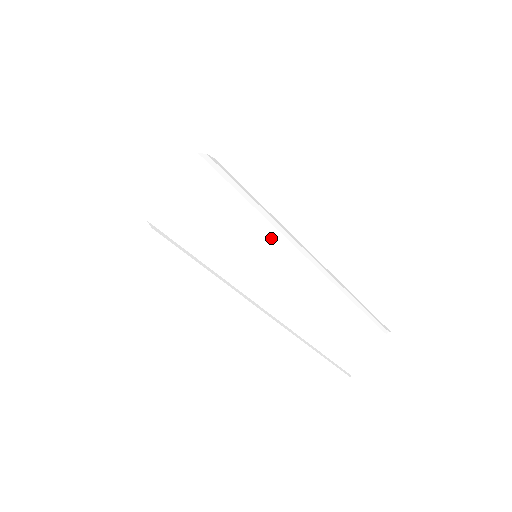
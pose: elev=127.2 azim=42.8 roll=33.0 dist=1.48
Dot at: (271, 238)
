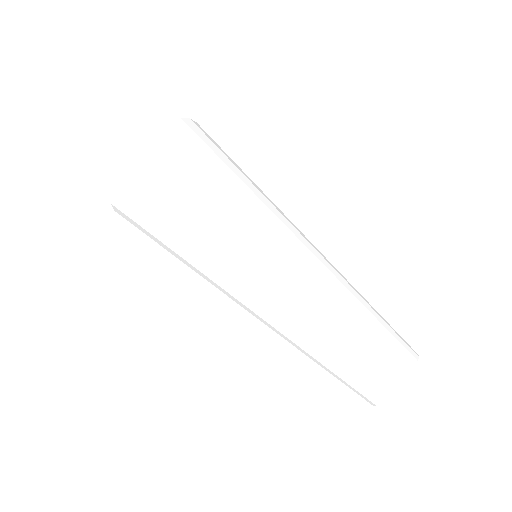
Dot at: (250, 281)
